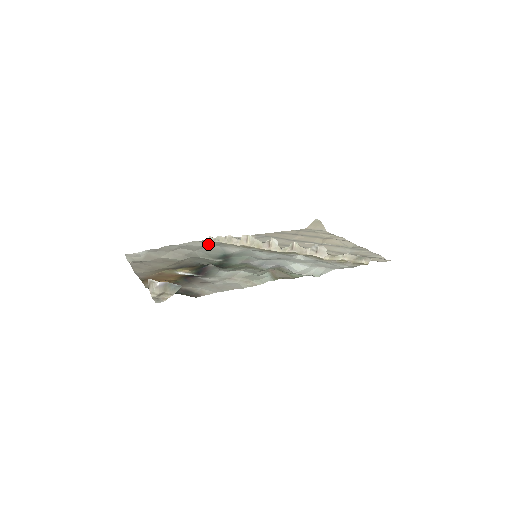
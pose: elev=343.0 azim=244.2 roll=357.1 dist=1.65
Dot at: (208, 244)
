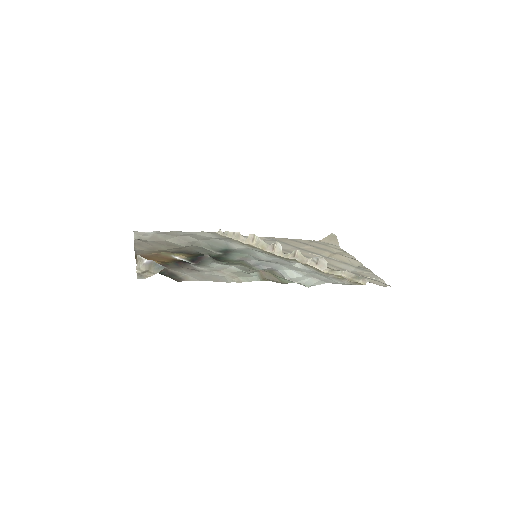
Dot at: (215, 237)
